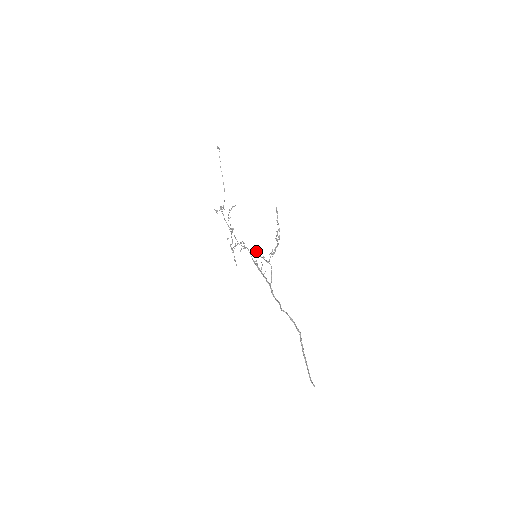
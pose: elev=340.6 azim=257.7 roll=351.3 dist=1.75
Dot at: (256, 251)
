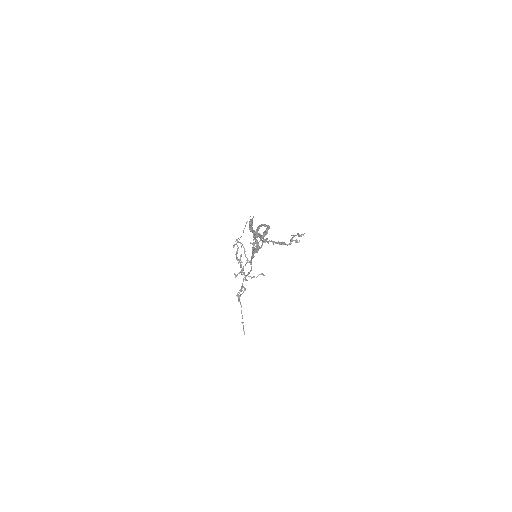
Dot at: (254, 242)
